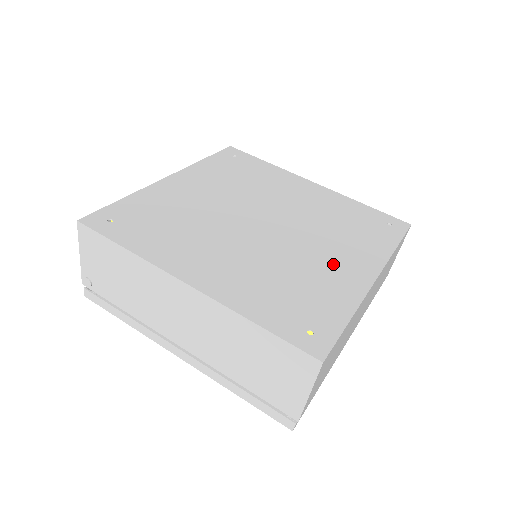
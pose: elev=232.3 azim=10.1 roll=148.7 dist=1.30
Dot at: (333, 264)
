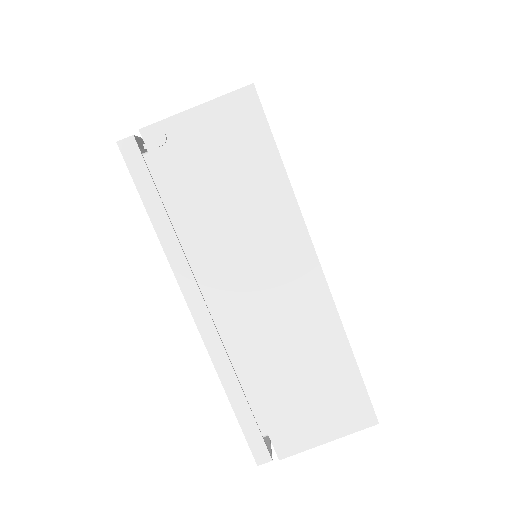
Dot at: occluded
